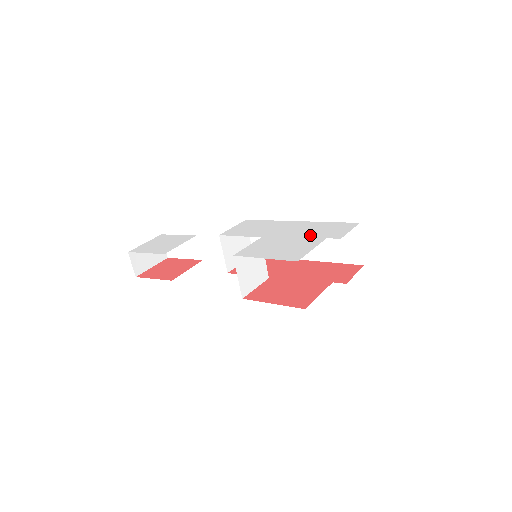
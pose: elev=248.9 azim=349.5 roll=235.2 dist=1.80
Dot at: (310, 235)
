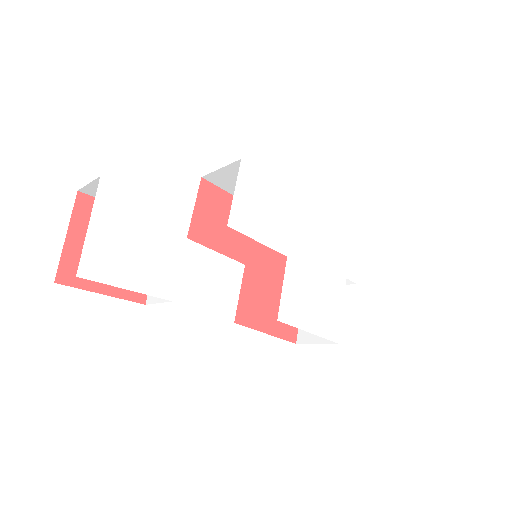
Dot at: (332, 265)
